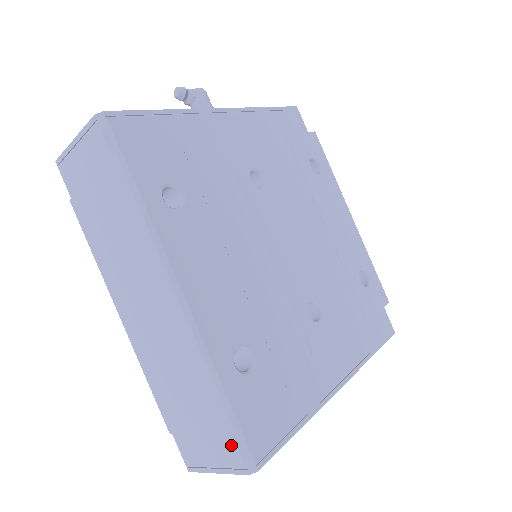
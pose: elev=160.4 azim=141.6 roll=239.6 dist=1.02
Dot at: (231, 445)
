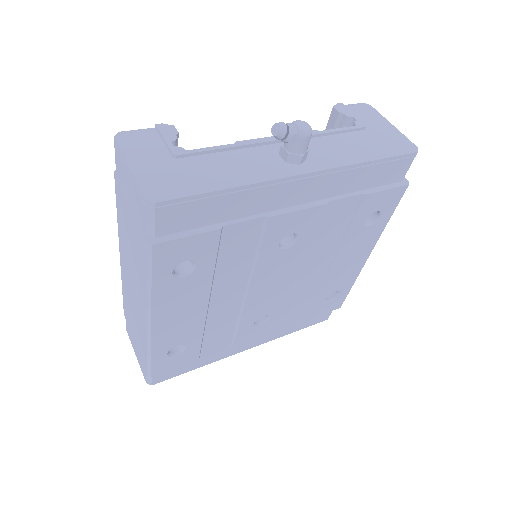
Dot at: occluded
